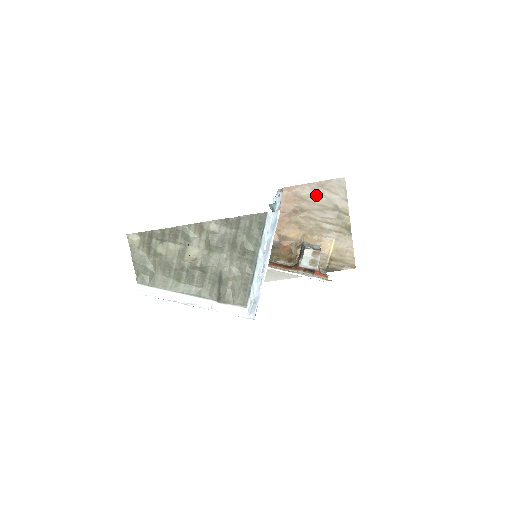
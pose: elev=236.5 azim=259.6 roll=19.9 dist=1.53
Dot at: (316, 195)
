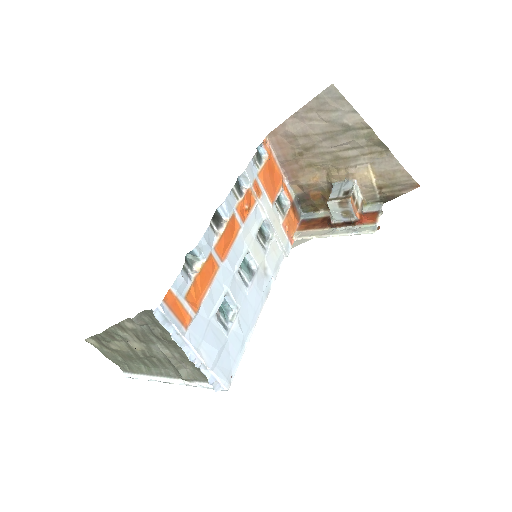
Dot at: (311, 124)
